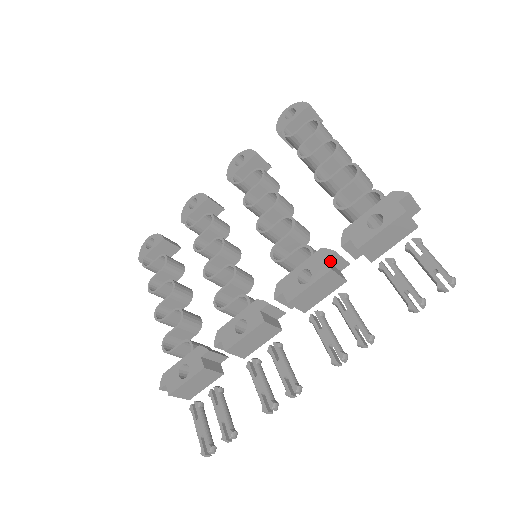
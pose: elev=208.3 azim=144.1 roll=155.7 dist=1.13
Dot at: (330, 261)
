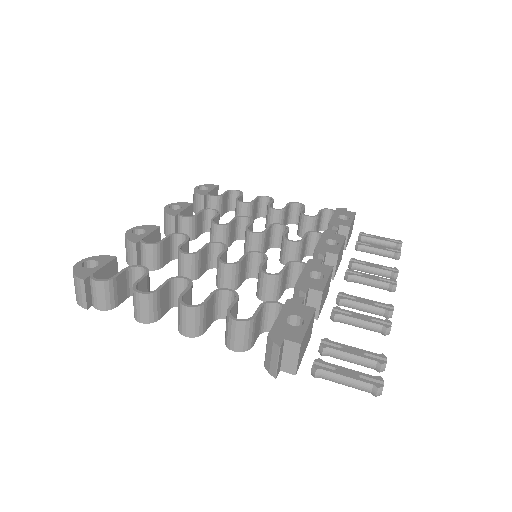
Dot at: occluded
